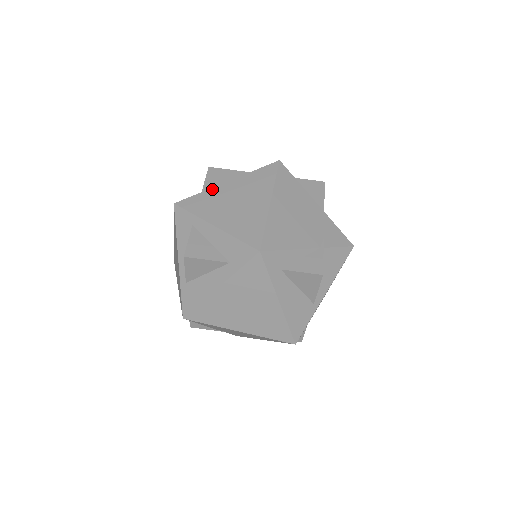
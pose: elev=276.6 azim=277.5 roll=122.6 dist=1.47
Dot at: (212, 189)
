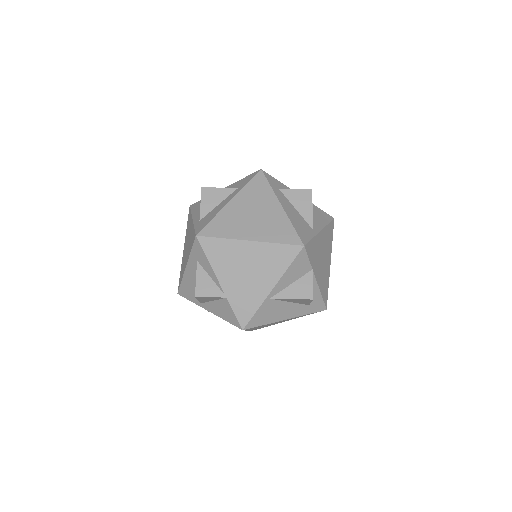
Dot at: occluded
